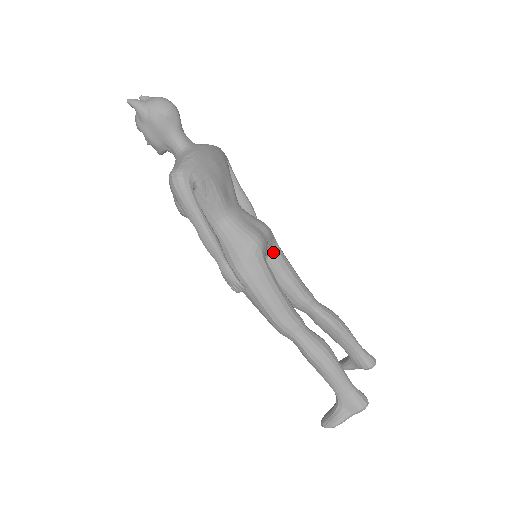
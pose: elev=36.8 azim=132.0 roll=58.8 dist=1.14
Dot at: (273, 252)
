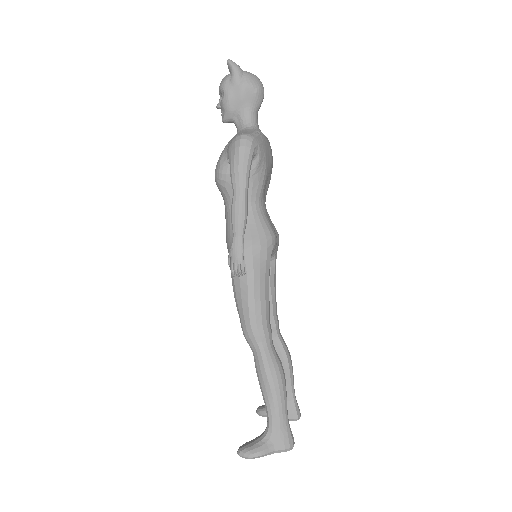
Dot at: (270, 262)
